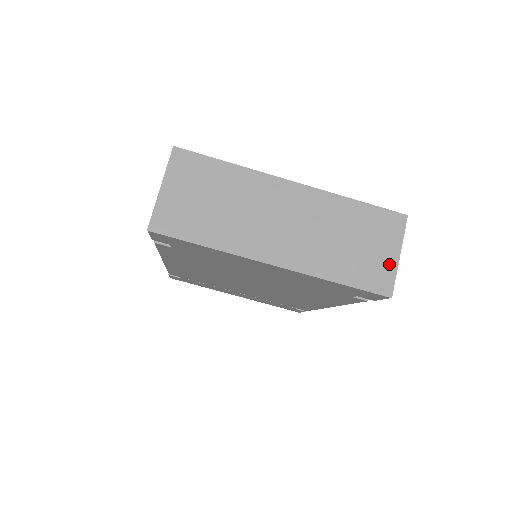
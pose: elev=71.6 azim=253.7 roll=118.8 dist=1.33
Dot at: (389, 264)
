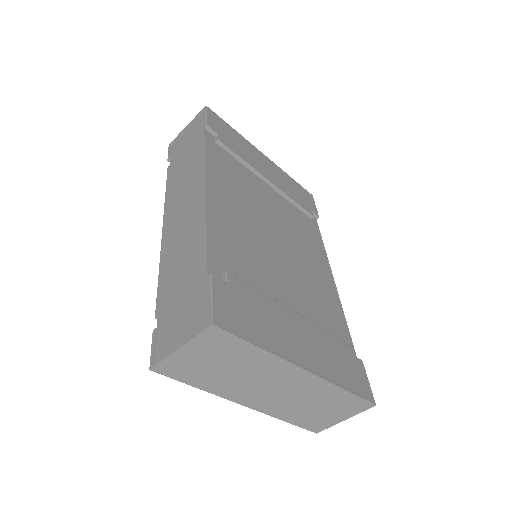
Dot at: (333, 422)
